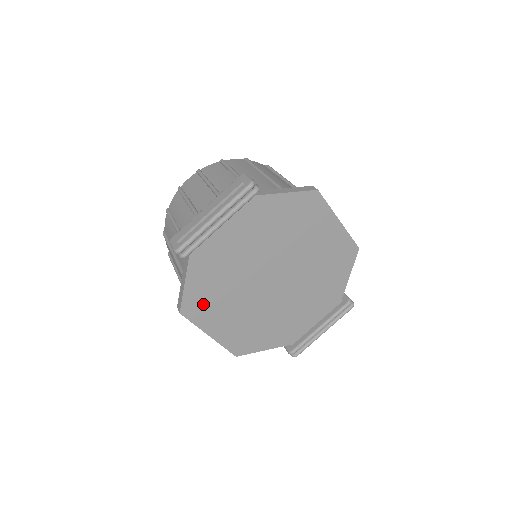
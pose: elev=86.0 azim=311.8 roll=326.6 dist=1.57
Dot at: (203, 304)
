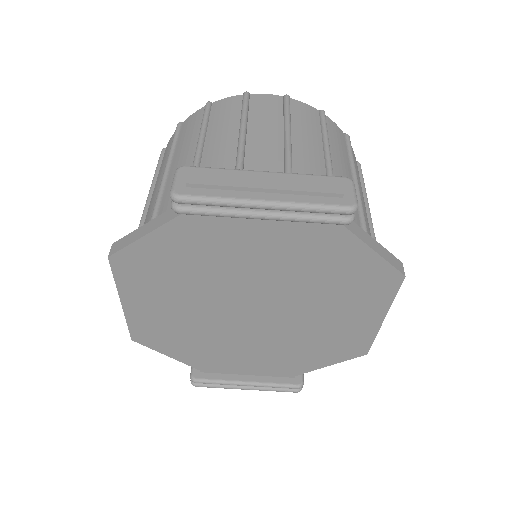
Dot at: (147, 271)
